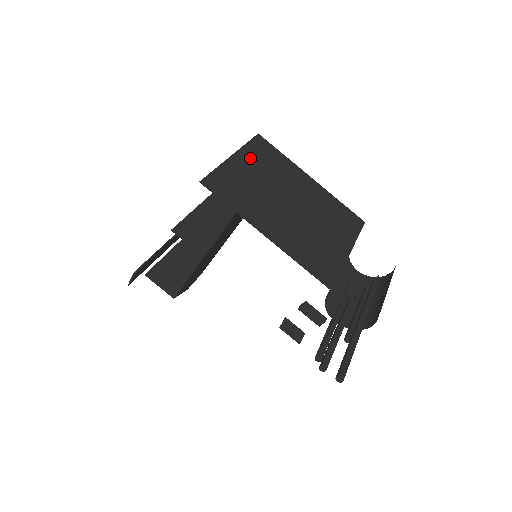
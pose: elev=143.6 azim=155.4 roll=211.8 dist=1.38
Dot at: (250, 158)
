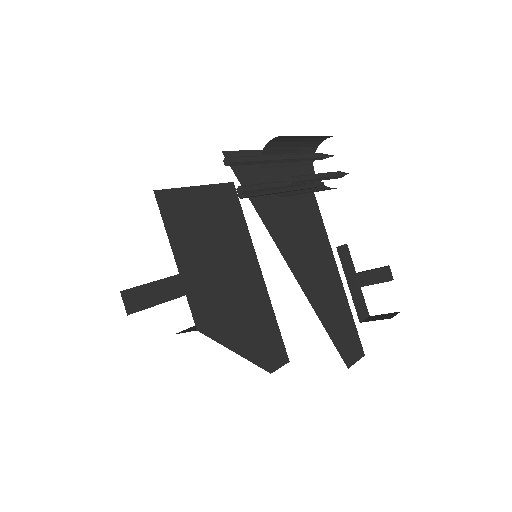
Dot at: occluded
